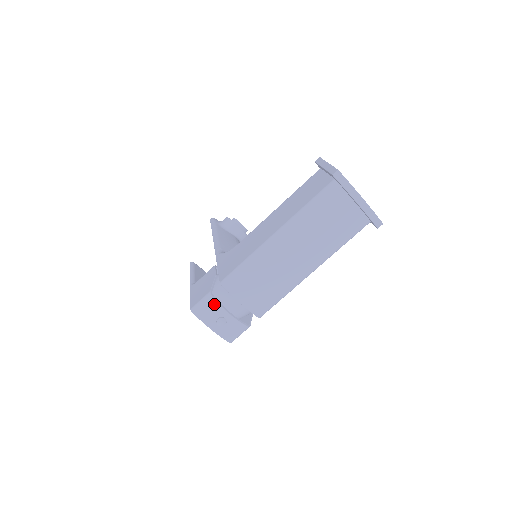
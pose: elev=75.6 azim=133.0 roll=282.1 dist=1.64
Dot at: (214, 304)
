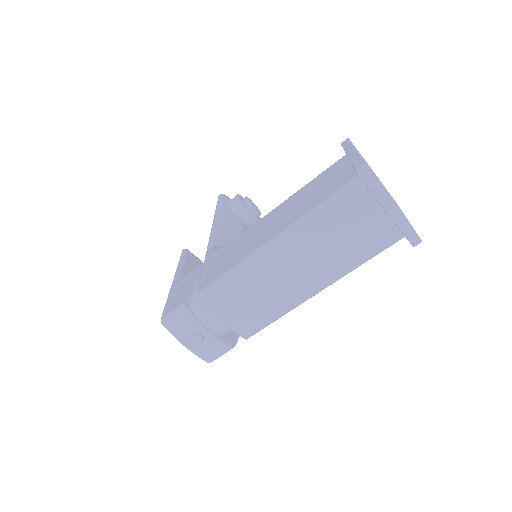
Dot at: (189, 318)
